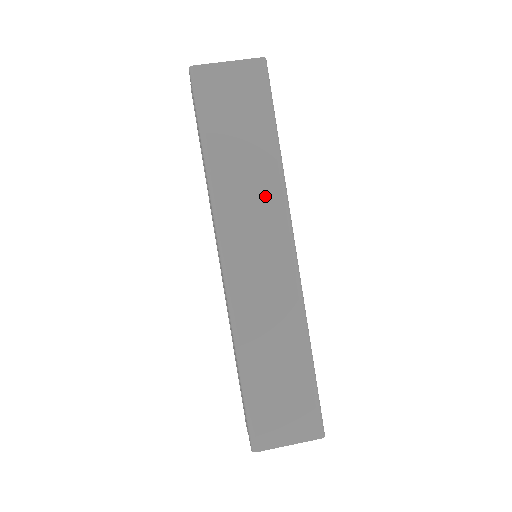
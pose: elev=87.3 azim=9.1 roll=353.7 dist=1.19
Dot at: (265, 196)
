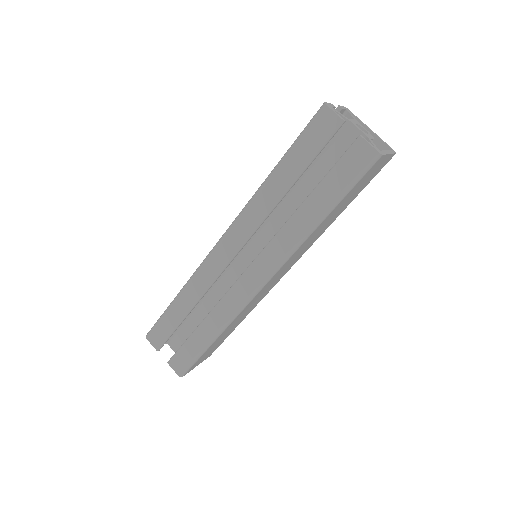
Dot at: (312, 242)
